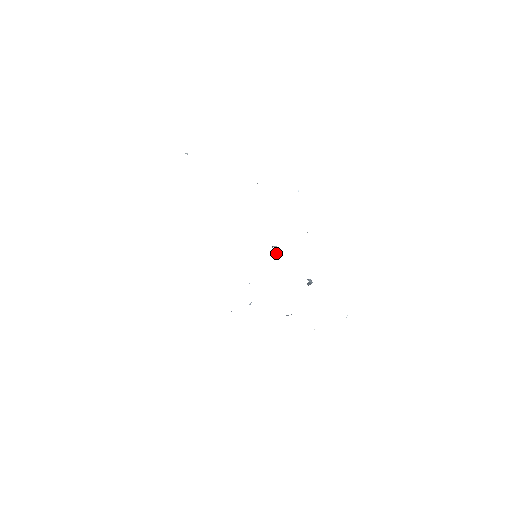
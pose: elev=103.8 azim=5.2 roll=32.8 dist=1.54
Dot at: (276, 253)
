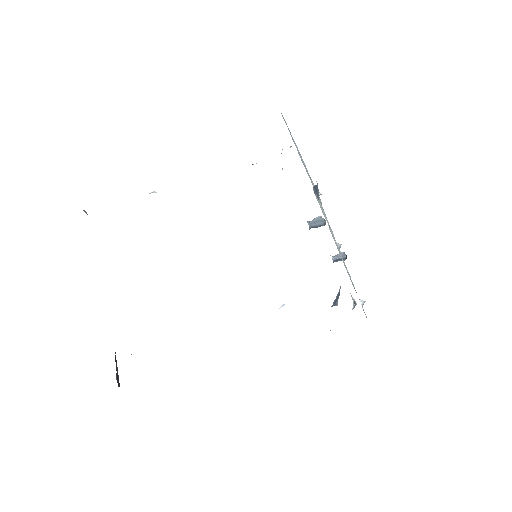
Dot at: (317, 227)
